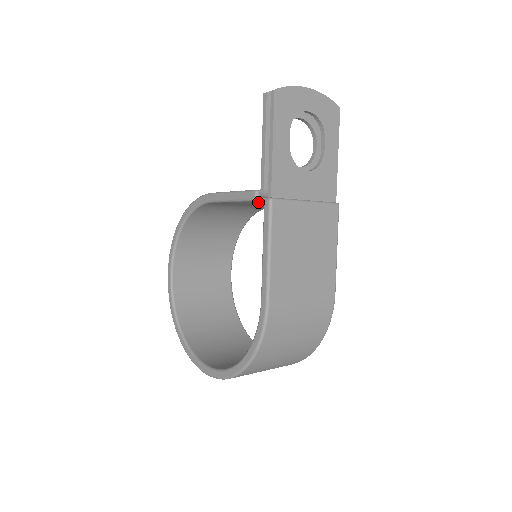
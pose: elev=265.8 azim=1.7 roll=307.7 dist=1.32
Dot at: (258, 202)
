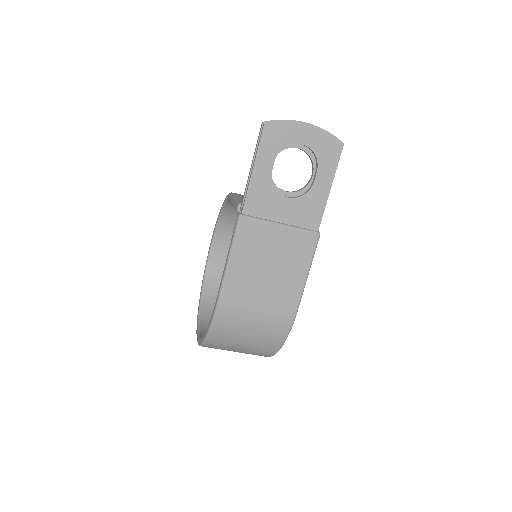
Dot at: occluded
